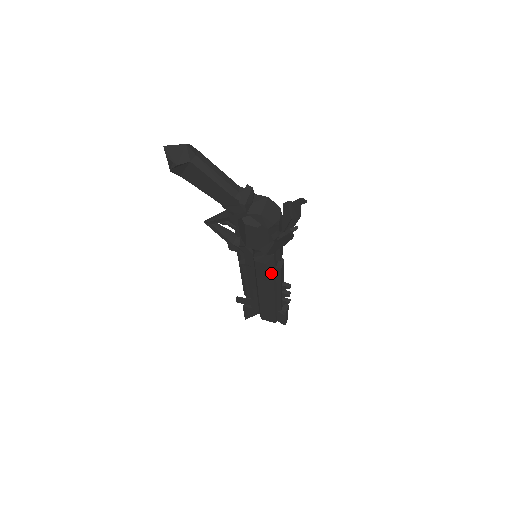
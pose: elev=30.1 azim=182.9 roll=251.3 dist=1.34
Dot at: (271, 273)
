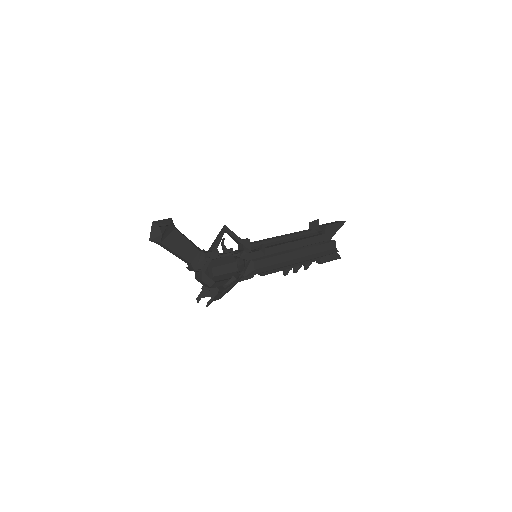
Dot at: occluded
